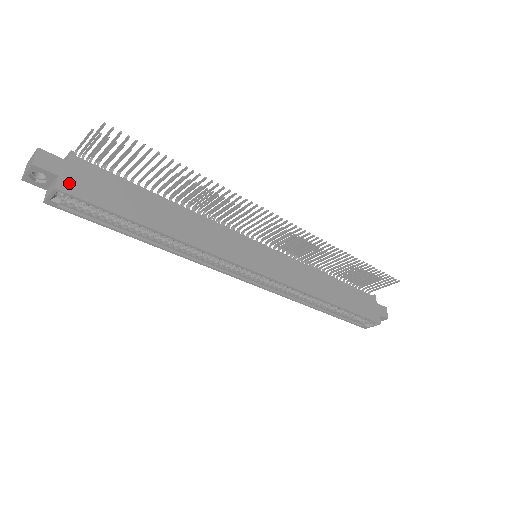
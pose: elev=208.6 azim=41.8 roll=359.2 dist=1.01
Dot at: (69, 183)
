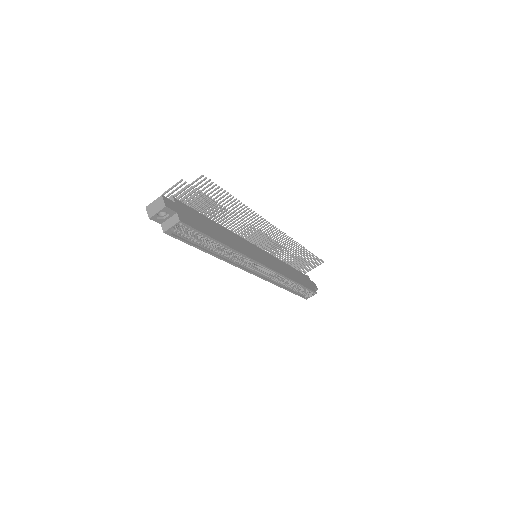
Dot at: (182, 217)
